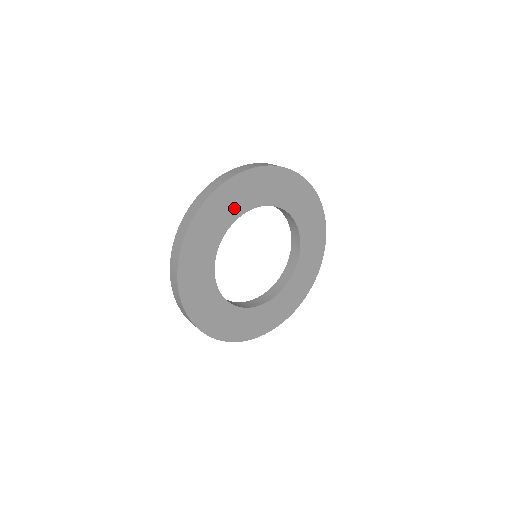
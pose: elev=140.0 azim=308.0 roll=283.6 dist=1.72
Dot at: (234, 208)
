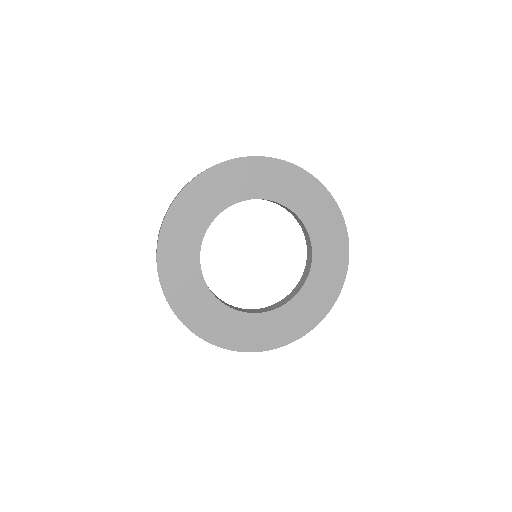
Dot at: (229, 193)
